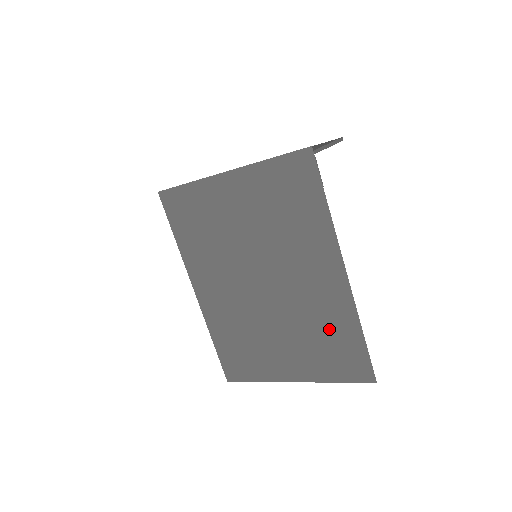
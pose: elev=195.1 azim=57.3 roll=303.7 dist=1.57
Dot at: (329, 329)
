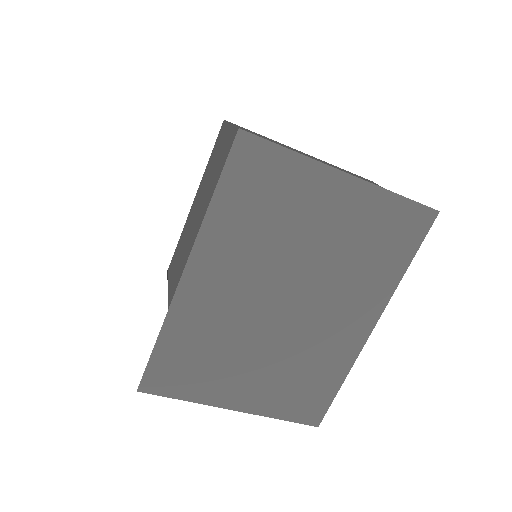
Dot at: (316, 371)
